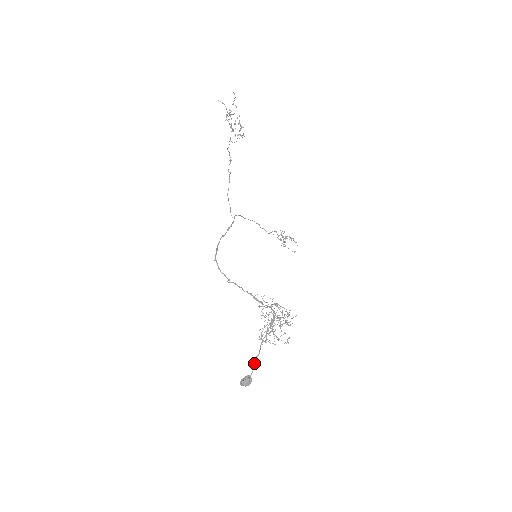
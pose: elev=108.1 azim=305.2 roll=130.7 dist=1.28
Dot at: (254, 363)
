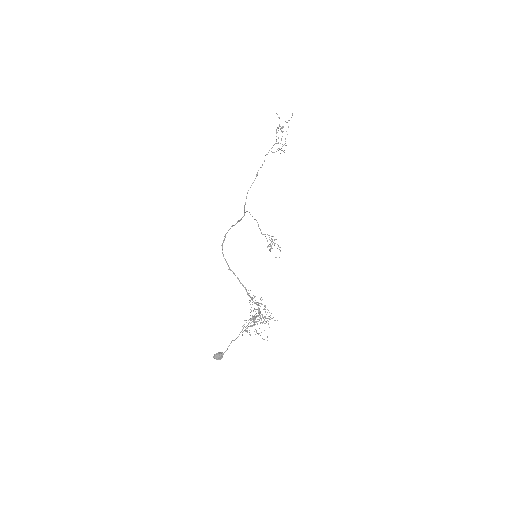
Dot at: occluded
